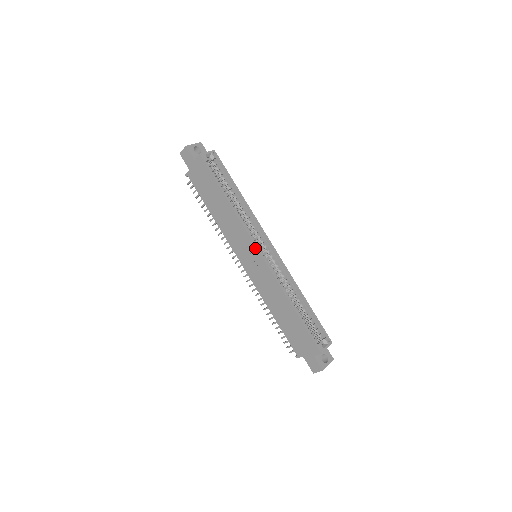
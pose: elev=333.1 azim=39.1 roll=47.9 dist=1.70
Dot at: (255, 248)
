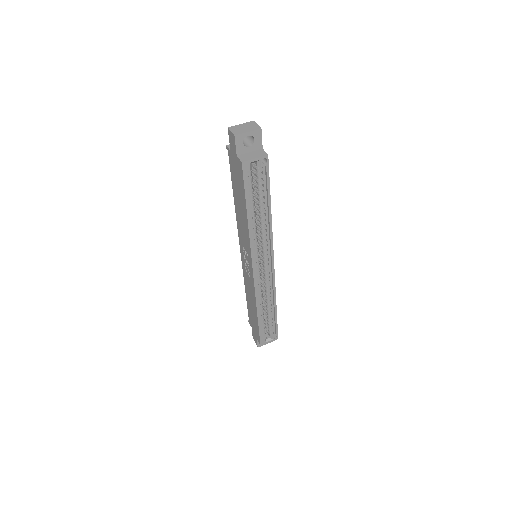
Dot at: (251, 265)
